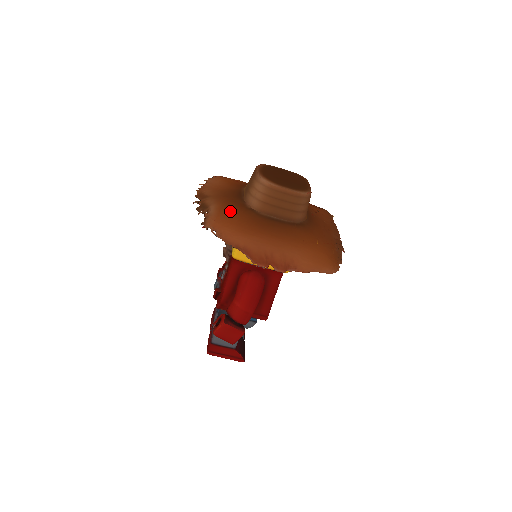
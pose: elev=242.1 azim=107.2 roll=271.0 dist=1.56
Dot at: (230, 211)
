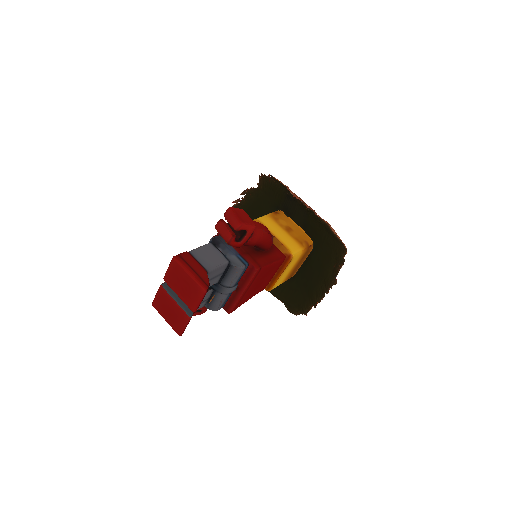
Dot at: occluded
